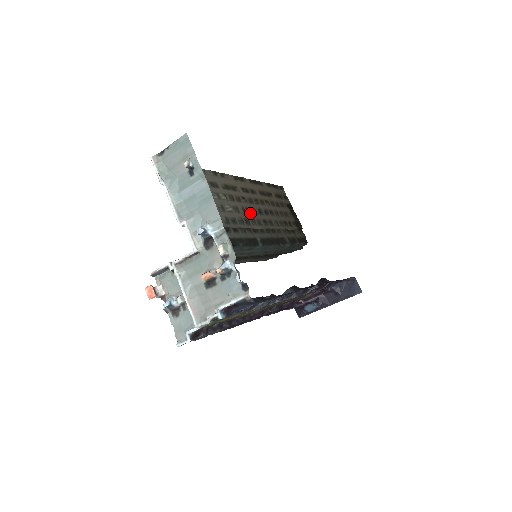
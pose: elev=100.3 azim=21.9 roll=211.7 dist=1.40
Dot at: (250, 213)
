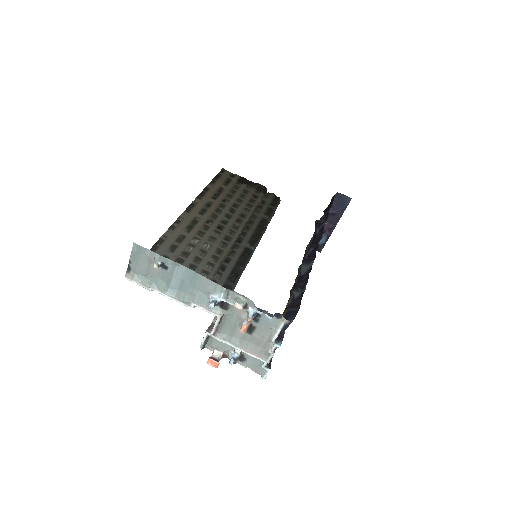
Dot at: (223, 228)
